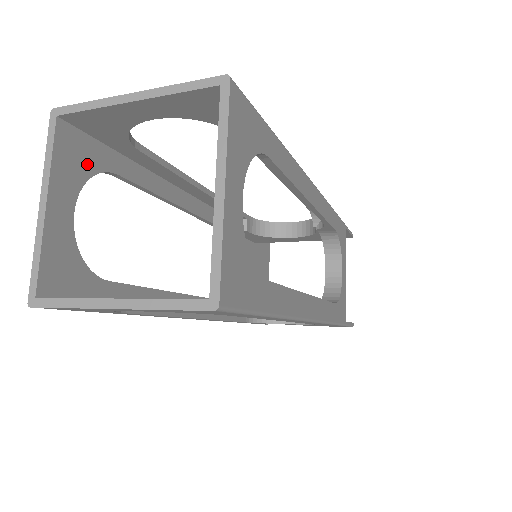
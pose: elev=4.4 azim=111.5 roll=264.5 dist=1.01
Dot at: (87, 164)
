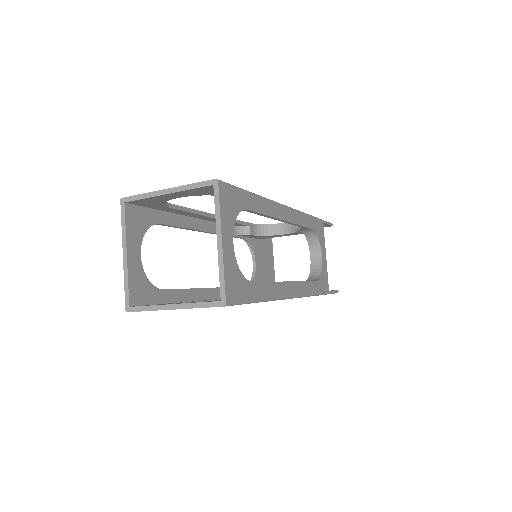
Dot at: (143, 224)
